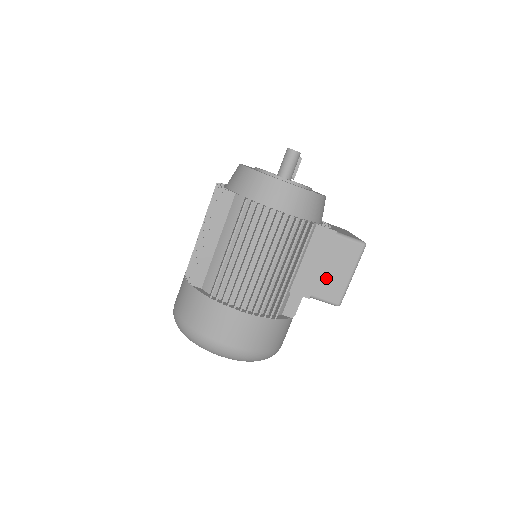
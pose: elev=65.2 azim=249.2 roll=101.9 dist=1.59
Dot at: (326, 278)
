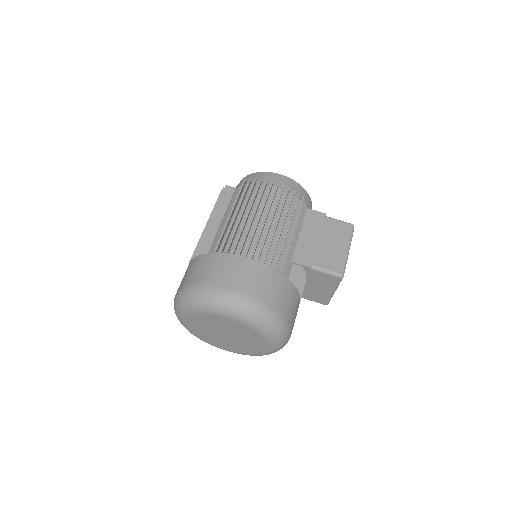
Dot at: (324, 251)
